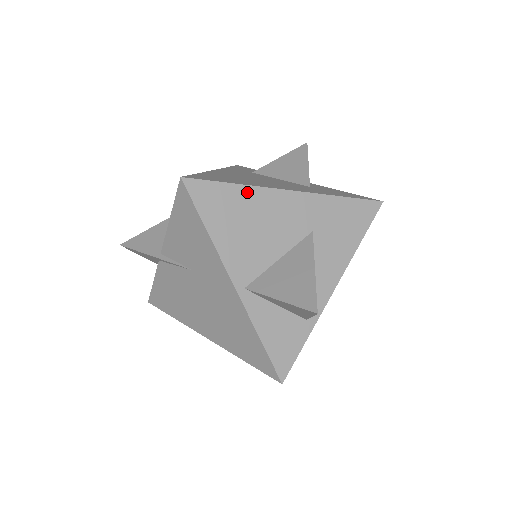
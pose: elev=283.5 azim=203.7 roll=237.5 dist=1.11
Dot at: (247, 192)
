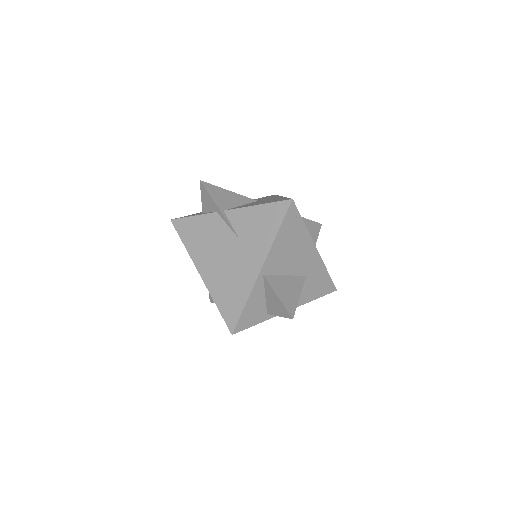
Dot at: (305, 232)
